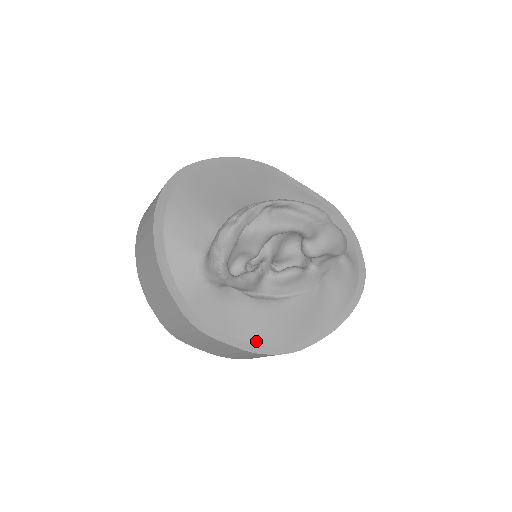
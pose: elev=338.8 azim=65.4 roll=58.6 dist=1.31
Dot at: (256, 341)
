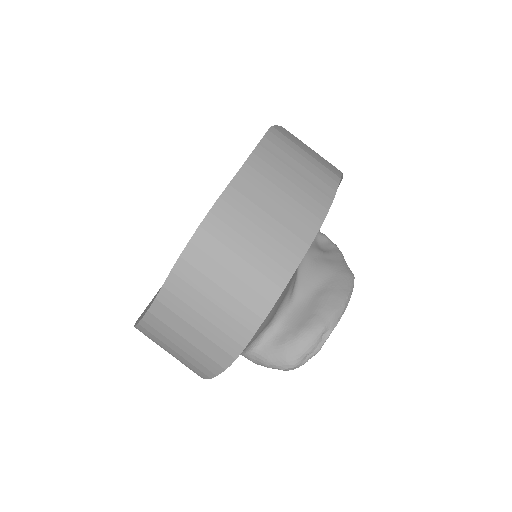
Dot at: occluded
